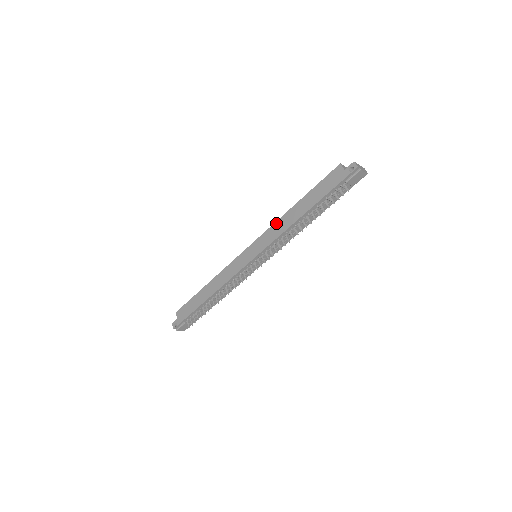
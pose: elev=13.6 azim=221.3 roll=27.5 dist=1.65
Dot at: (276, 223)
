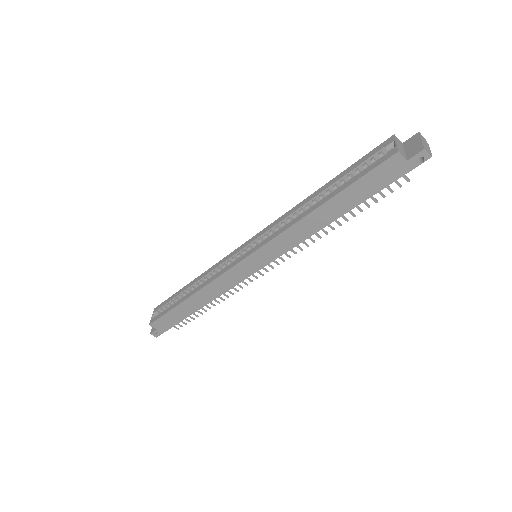
Dot at: (290, 230)
